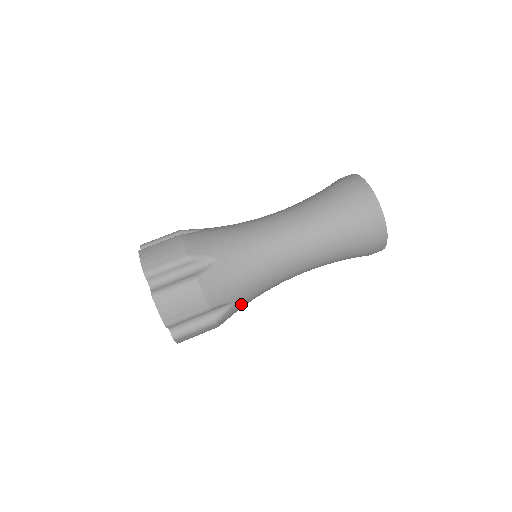
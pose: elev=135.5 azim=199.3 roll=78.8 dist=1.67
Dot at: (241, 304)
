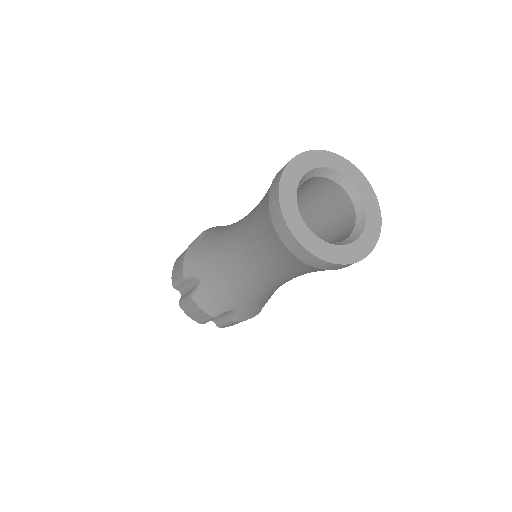
Dot at: occluded
